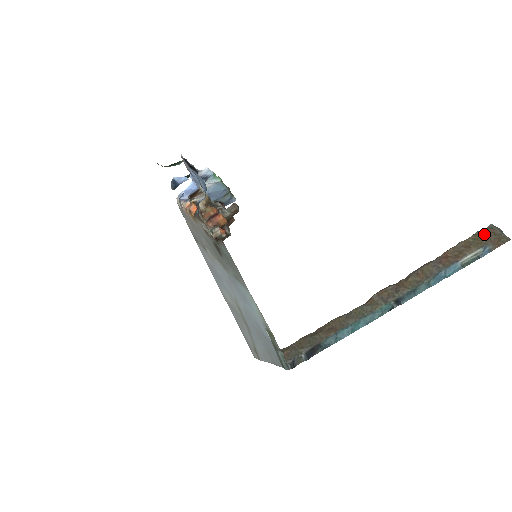
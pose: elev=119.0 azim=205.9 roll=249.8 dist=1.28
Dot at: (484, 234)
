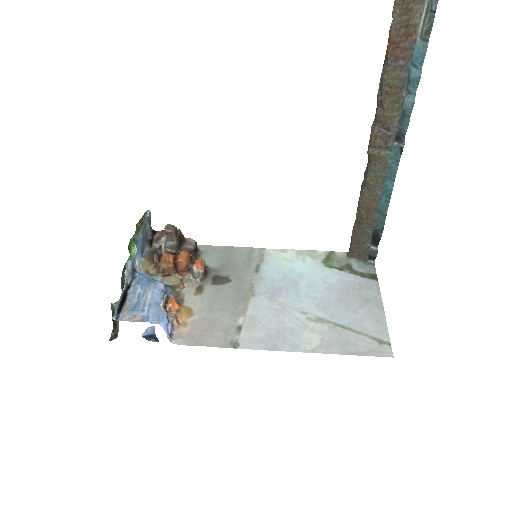
Dot at: out of frame
